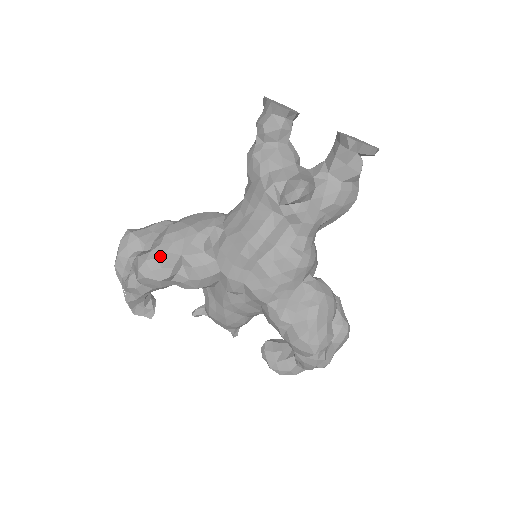
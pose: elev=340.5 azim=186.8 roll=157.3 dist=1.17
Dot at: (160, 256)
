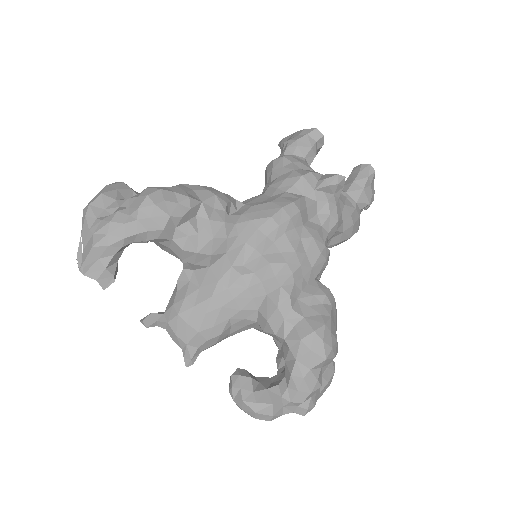
Dot at: (179, 192)
